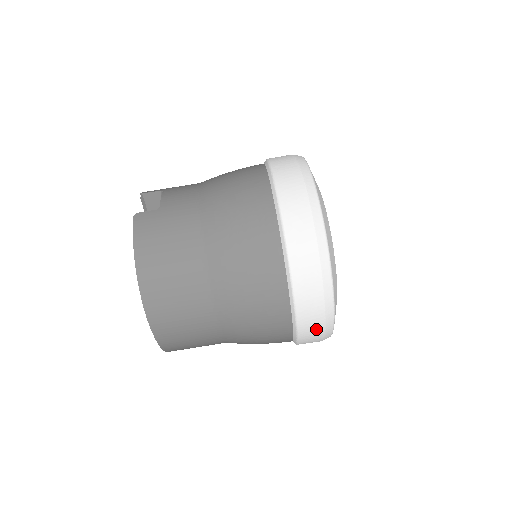
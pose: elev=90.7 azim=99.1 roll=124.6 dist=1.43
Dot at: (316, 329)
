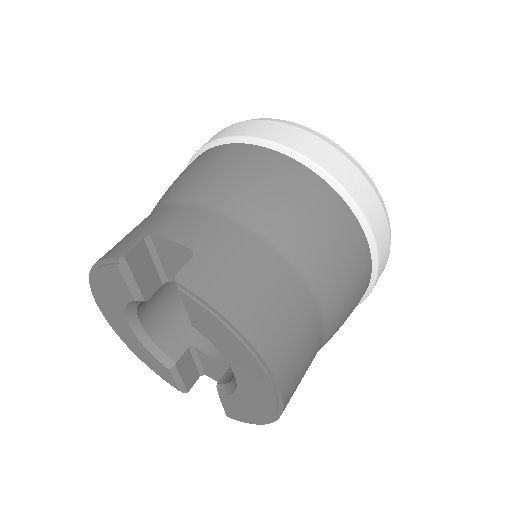
Dot at: occluded
